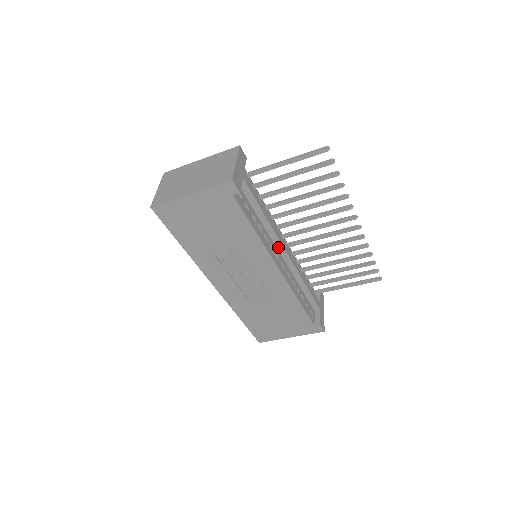
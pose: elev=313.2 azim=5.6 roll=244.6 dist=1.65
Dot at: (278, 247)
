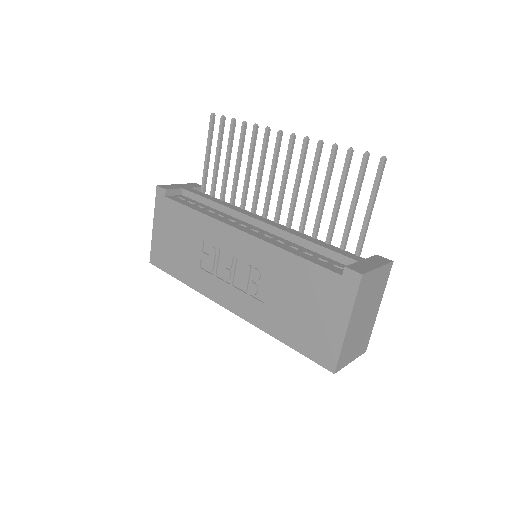
Dot at: (247, 221)
